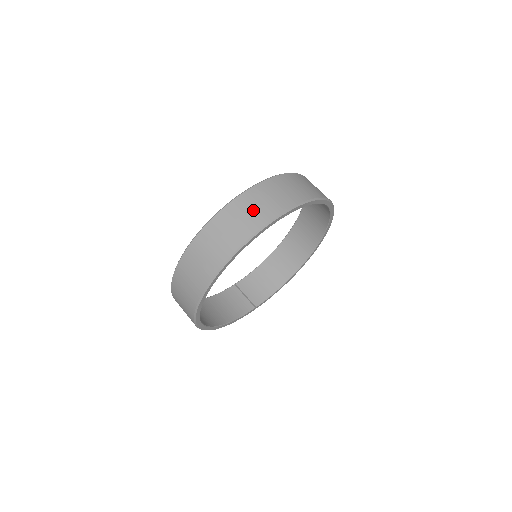
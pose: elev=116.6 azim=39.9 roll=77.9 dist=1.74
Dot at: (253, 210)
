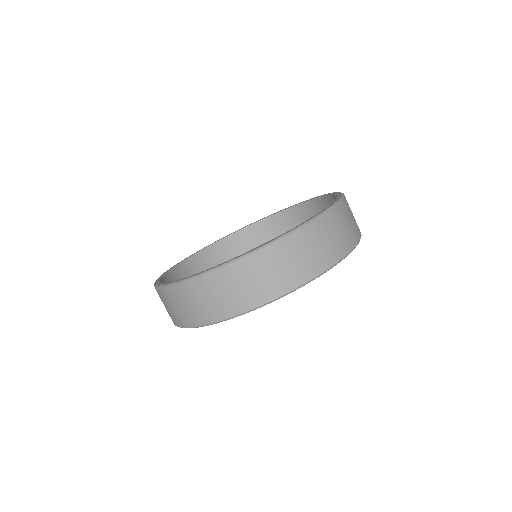
Dot at: (326, 243)
